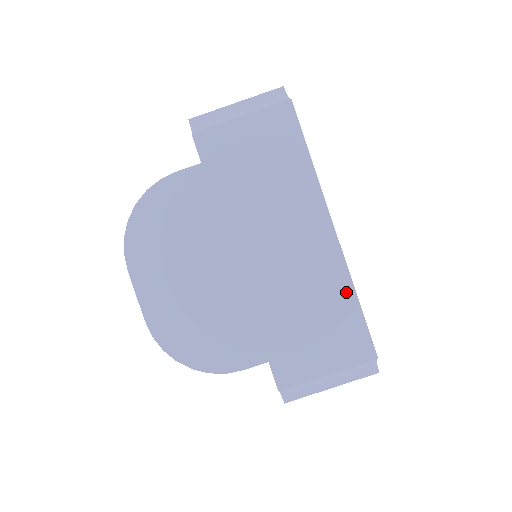
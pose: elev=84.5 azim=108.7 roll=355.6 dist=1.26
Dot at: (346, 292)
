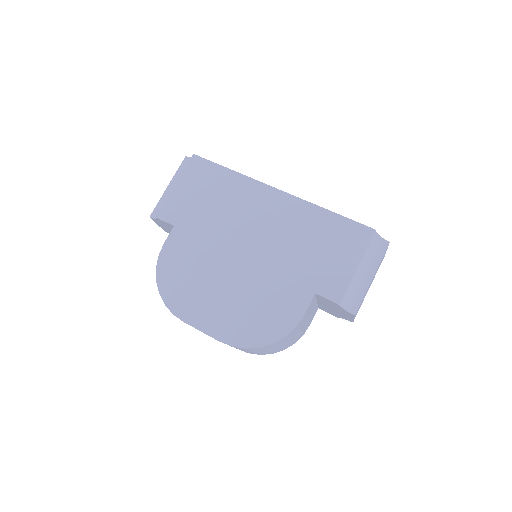
Dot at: (318, 213)
